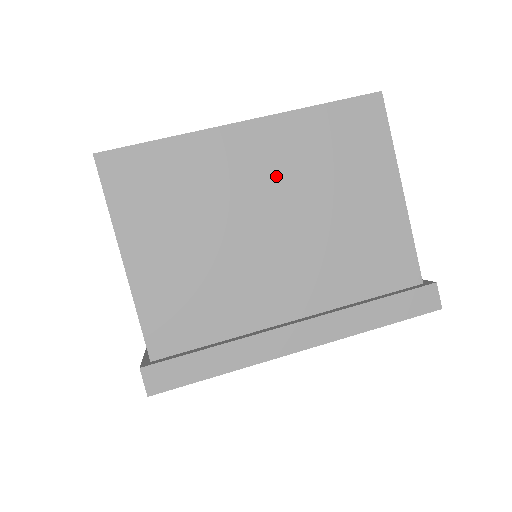
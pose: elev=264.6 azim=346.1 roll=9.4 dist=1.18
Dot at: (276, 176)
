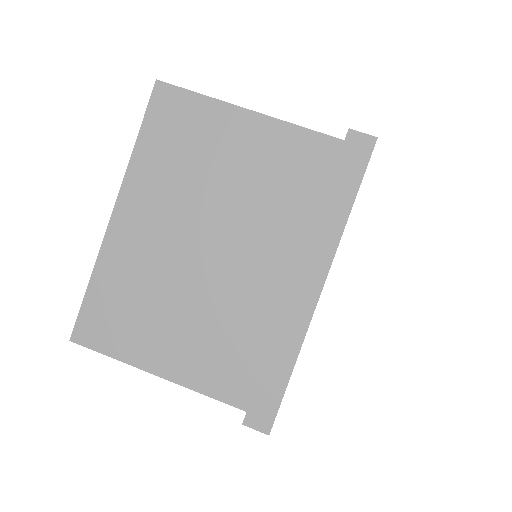
Dot at: (168, 215)
